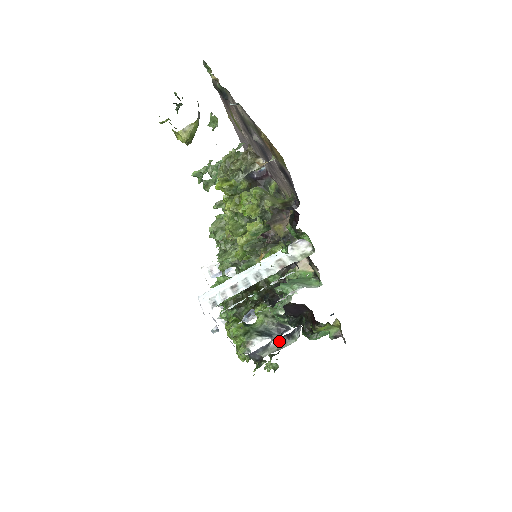
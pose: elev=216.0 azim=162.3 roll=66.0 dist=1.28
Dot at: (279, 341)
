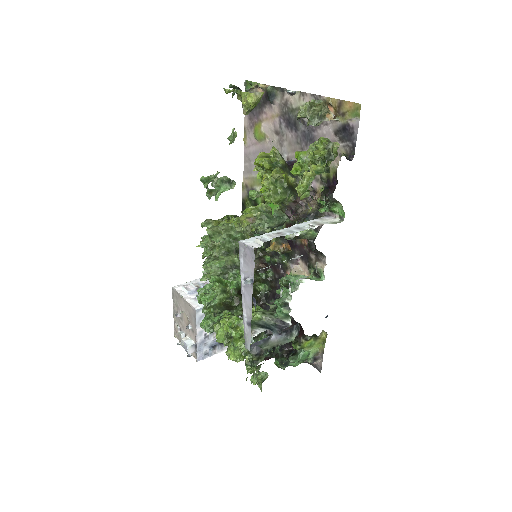
Dot at: (278, 337)
